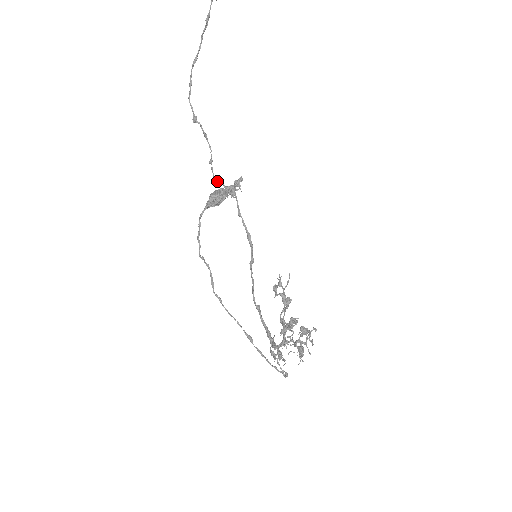
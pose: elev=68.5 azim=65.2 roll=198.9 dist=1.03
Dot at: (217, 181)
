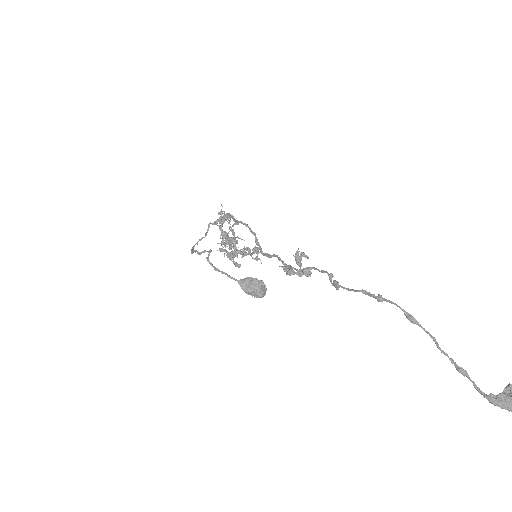
Dot at: (290, 267)
